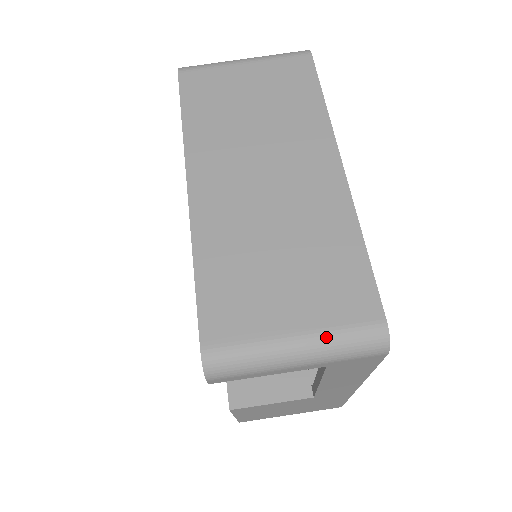
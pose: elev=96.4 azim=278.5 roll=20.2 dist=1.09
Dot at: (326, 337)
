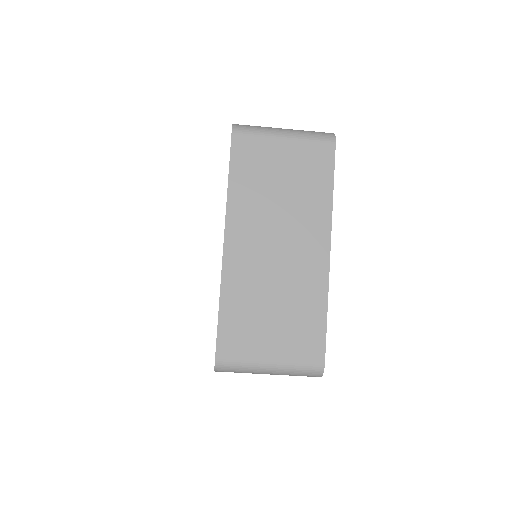
Dot at: (288, 366)
